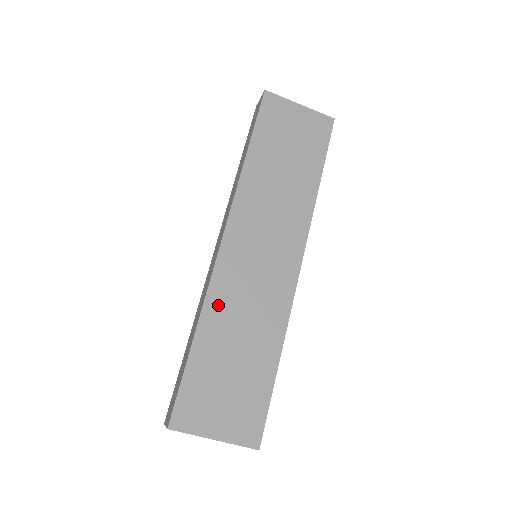
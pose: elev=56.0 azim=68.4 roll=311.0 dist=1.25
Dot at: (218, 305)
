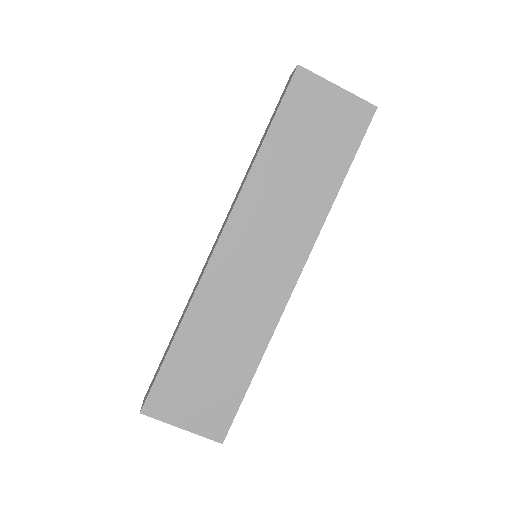
Dot at: (204, 308)
